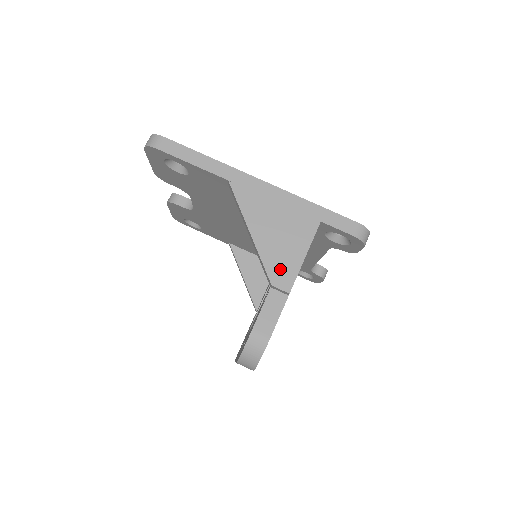
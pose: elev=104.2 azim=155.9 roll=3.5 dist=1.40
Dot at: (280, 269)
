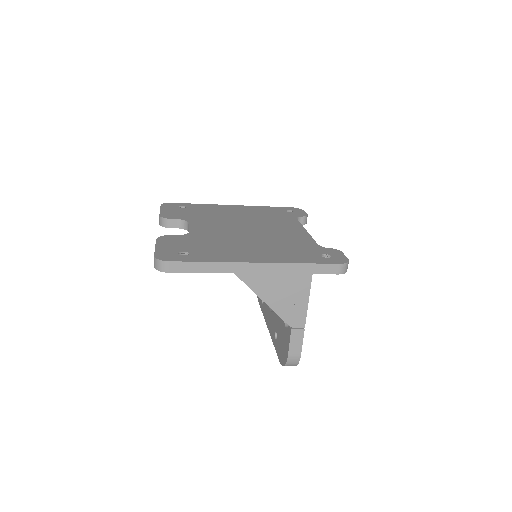
Dot at: (294, 316)
